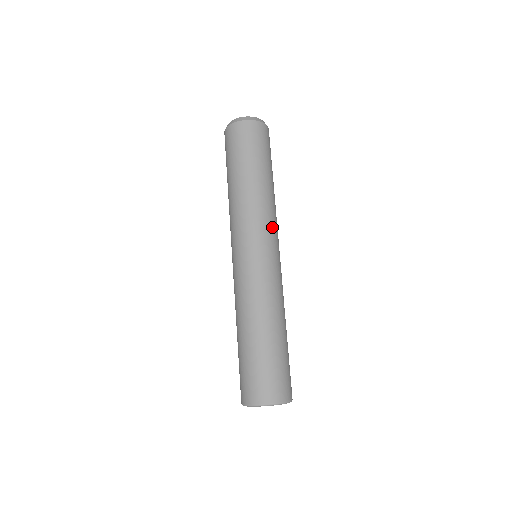
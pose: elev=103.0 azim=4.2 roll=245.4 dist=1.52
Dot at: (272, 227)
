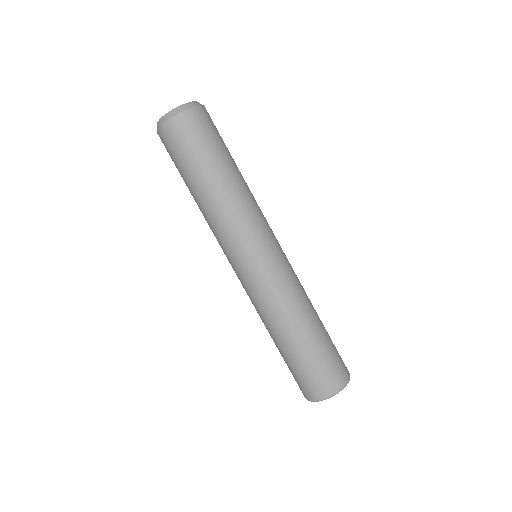
Dot at: (259, 225)
